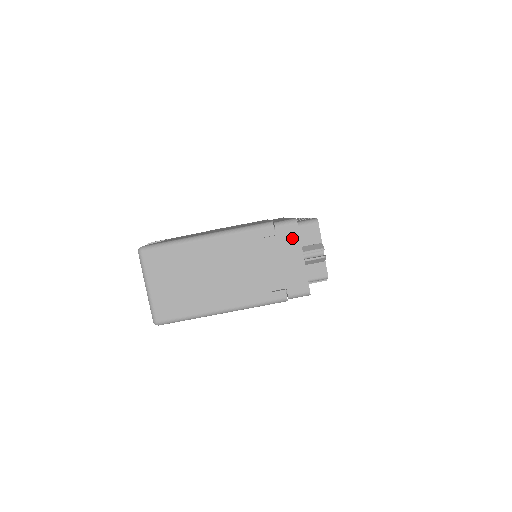
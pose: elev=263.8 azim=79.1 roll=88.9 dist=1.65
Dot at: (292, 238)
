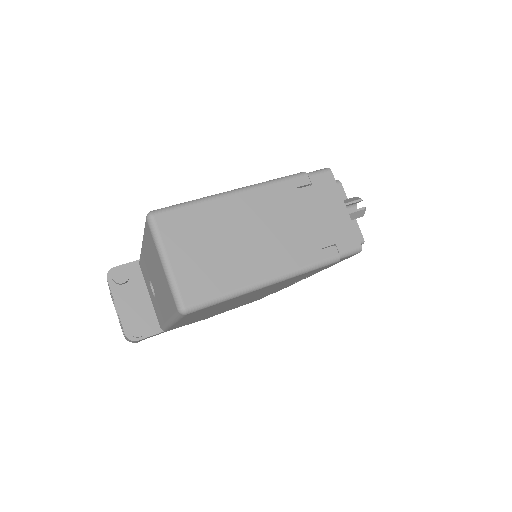
Dot at: (329, 187)
